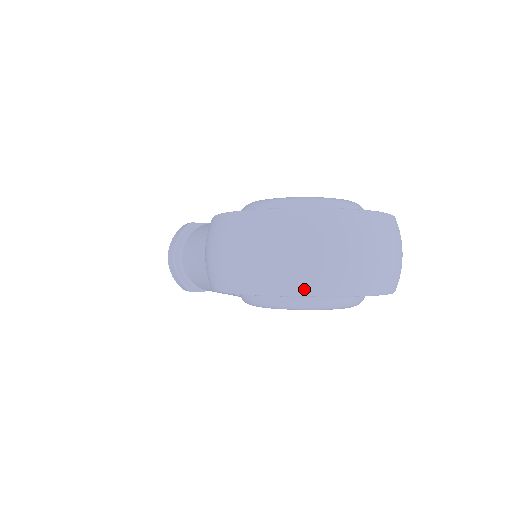
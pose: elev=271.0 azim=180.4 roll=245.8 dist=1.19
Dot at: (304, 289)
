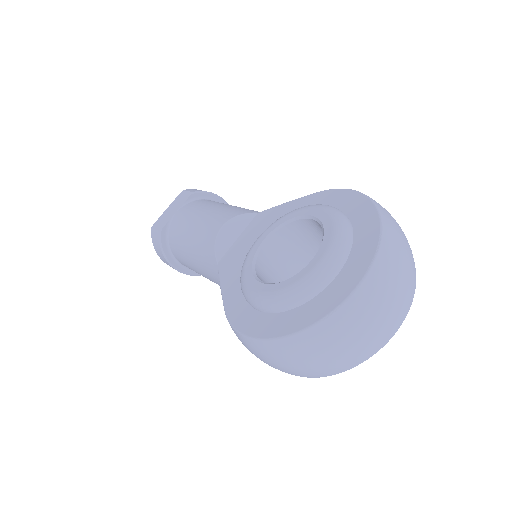
Dot at: (362, 361)
